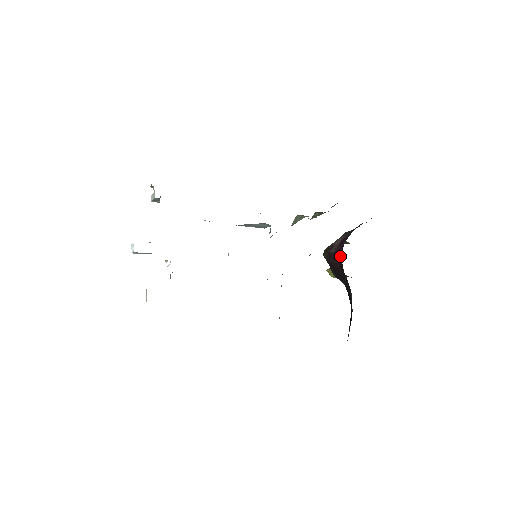
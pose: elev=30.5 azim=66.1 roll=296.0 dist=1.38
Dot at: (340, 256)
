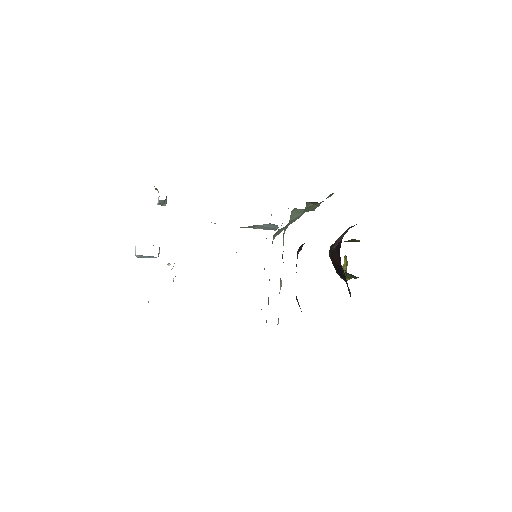
Dot at: (339, 251)
